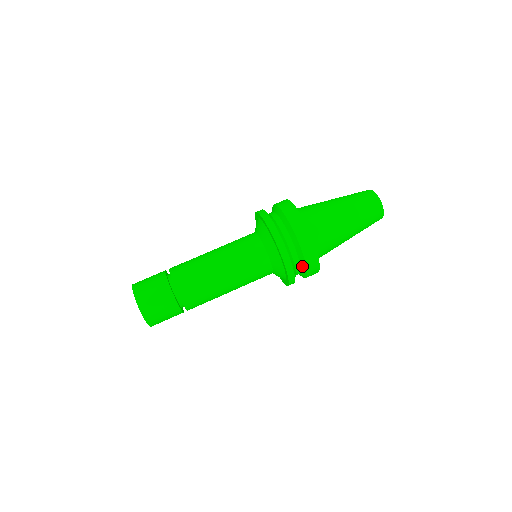
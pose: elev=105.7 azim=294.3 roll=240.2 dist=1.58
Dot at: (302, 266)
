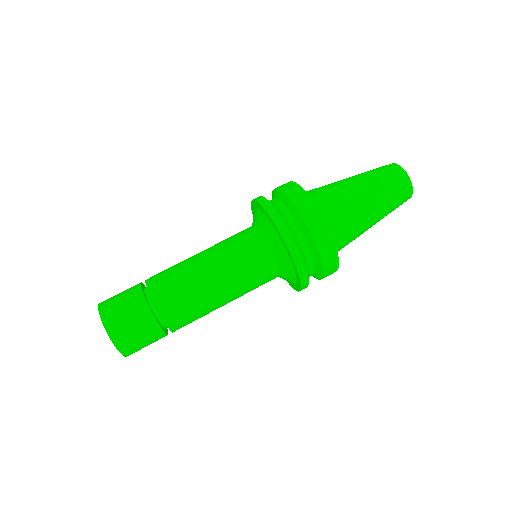
Dot at: (313, 276)
